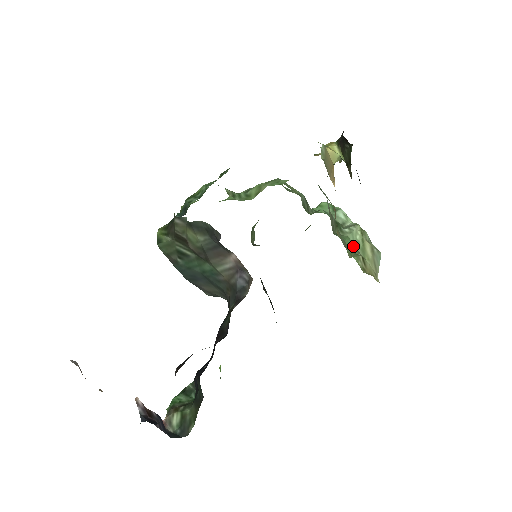
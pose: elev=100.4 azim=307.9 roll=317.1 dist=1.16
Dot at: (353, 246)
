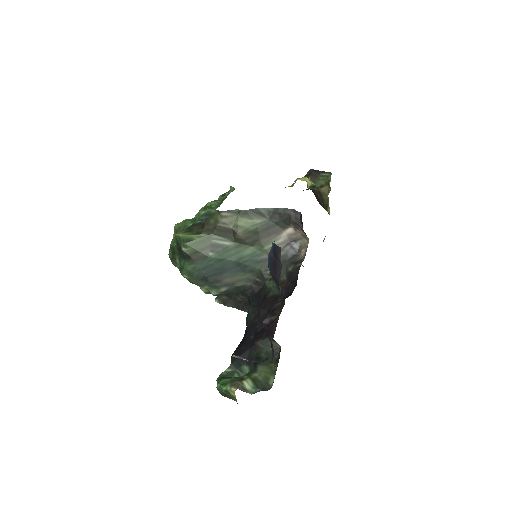
Dot at: occluded
